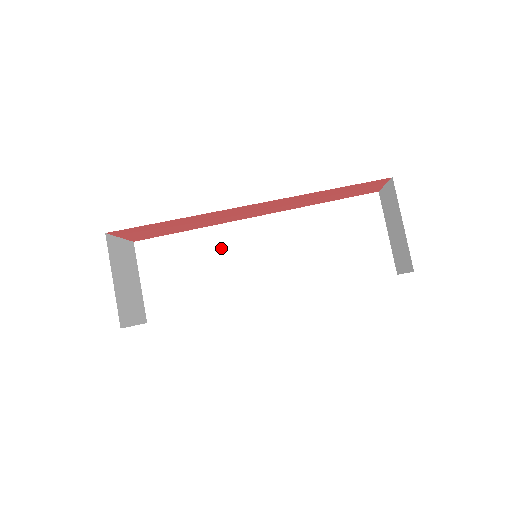
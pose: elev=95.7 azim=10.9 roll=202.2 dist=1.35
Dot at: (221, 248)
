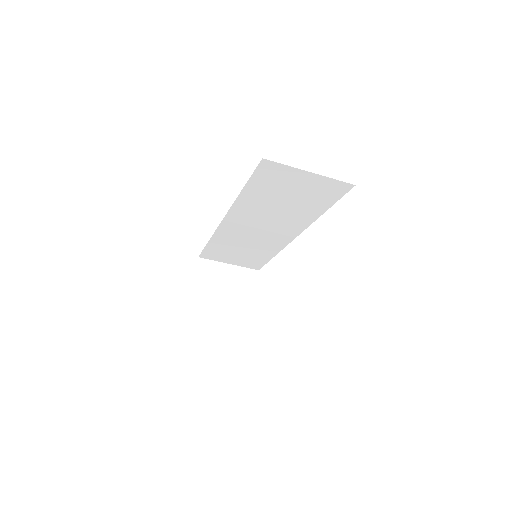
Dot at: (234, 238)
